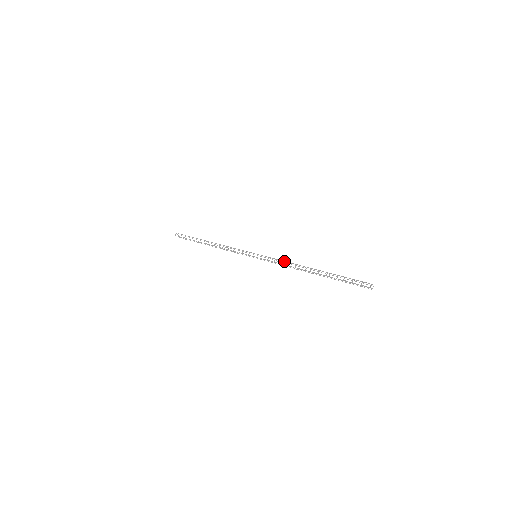
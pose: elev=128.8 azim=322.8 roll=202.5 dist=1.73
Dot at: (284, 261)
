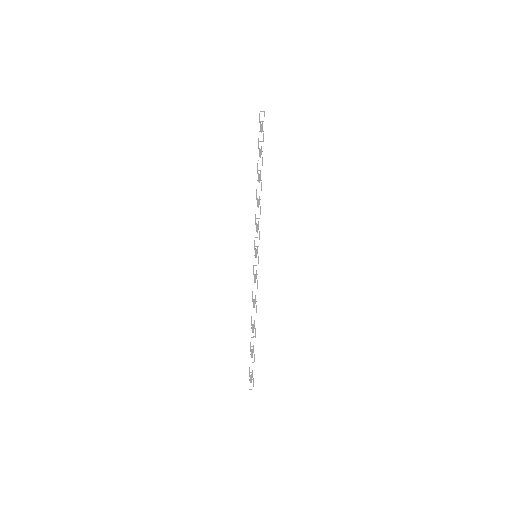
Dot at: occluded
